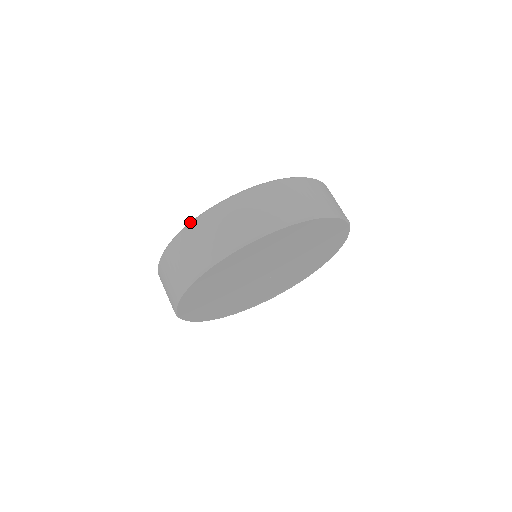
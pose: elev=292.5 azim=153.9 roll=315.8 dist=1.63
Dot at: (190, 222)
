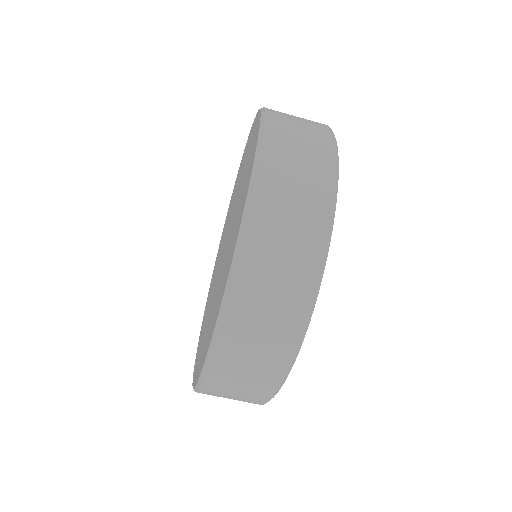
Dot at: (204, 367)
